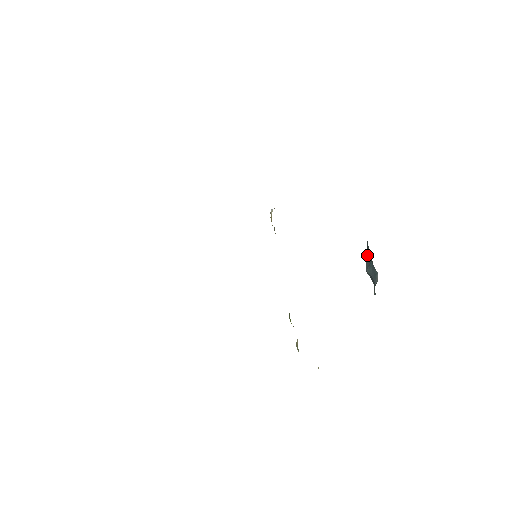
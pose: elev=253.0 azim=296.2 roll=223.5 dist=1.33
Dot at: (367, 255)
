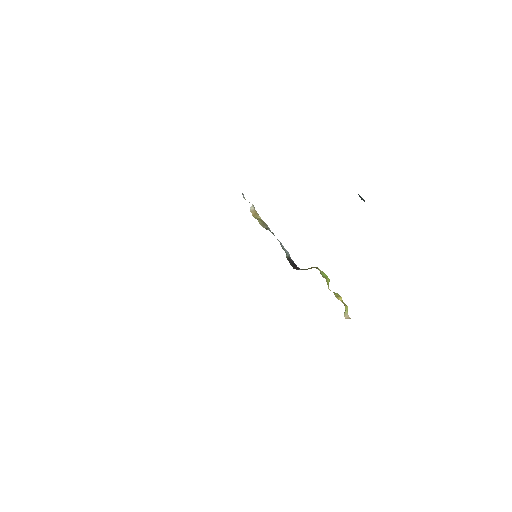
Dot at: occluded
